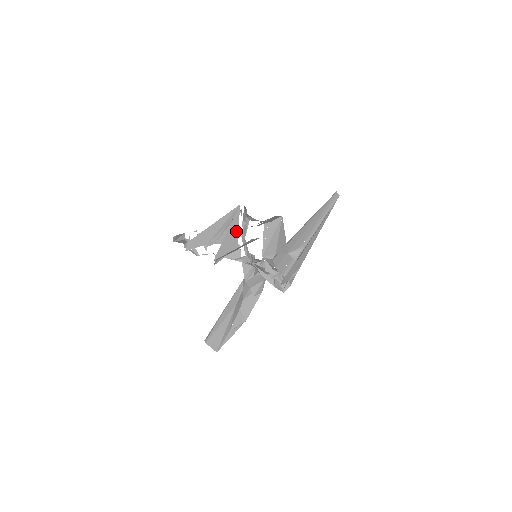
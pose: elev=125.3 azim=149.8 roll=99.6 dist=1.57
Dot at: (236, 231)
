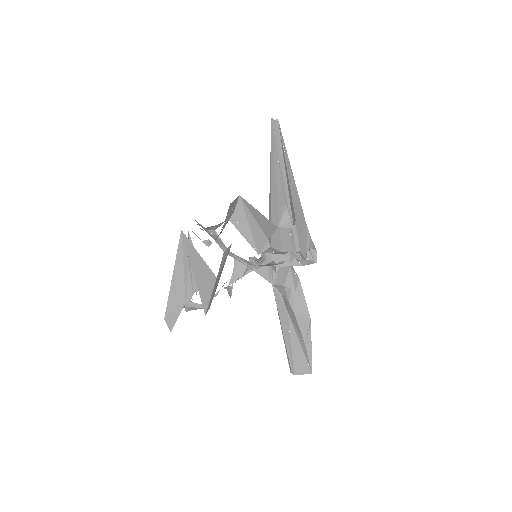
Dot at: (200, 261)
